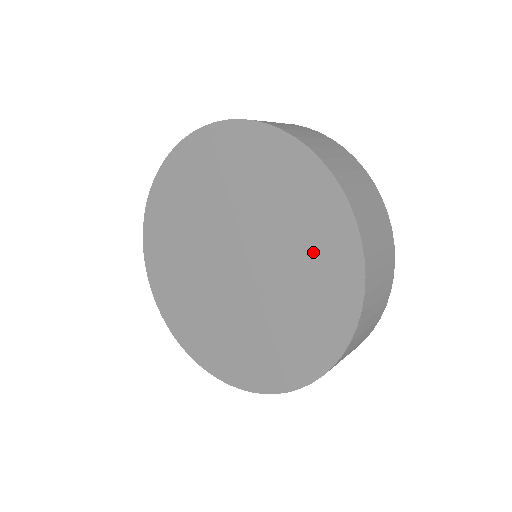
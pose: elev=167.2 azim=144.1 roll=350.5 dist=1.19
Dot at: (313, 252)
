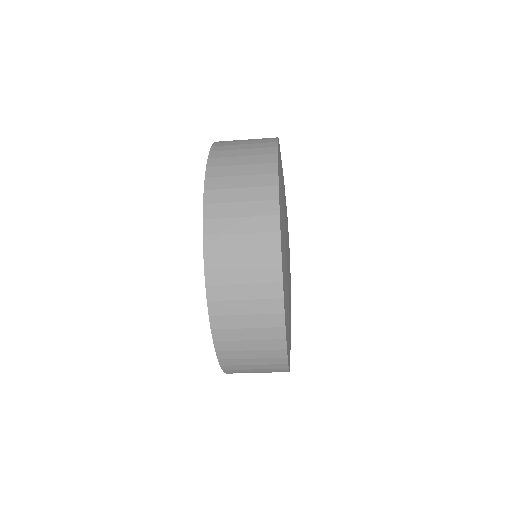
Dot at: occluded
